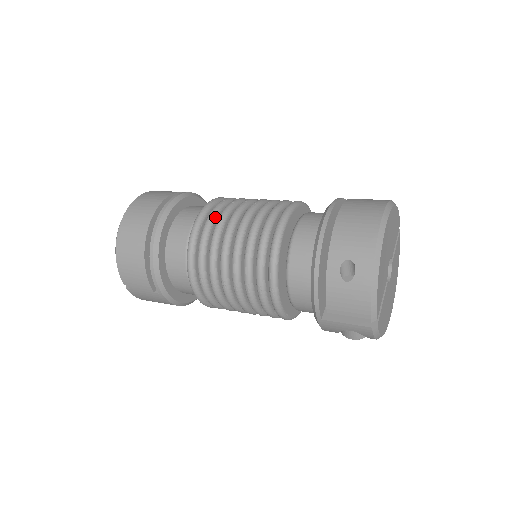
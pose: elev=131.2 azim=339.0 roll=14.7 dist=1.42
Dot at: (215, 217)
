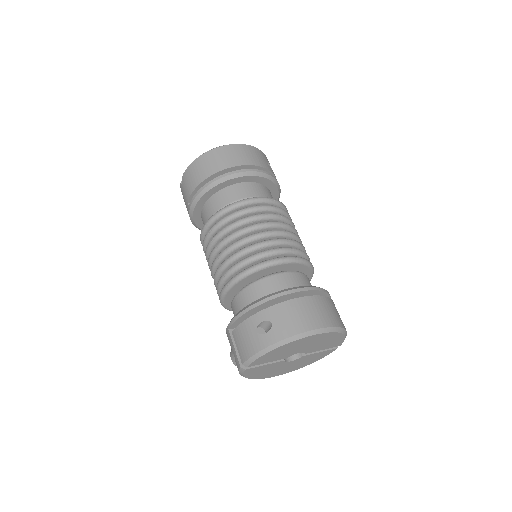
Dot at: (259, 211)
